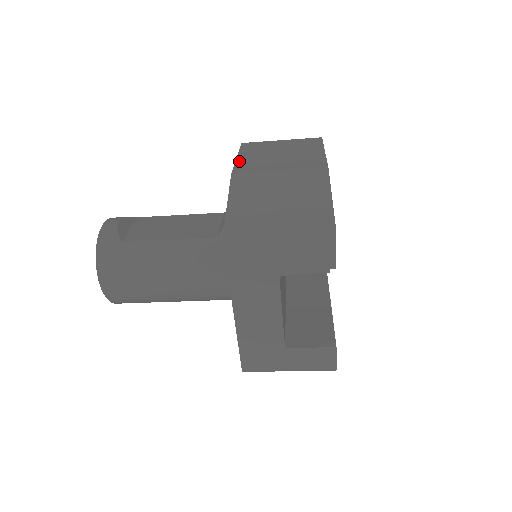
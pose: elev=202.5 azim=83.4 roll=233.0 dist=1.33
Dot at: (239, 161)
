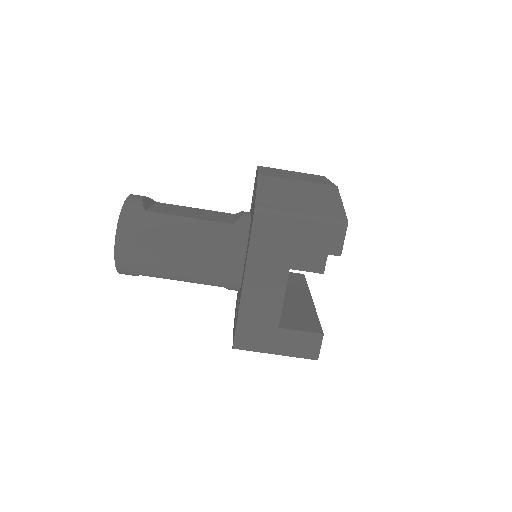
Dot at: (261, 171)
